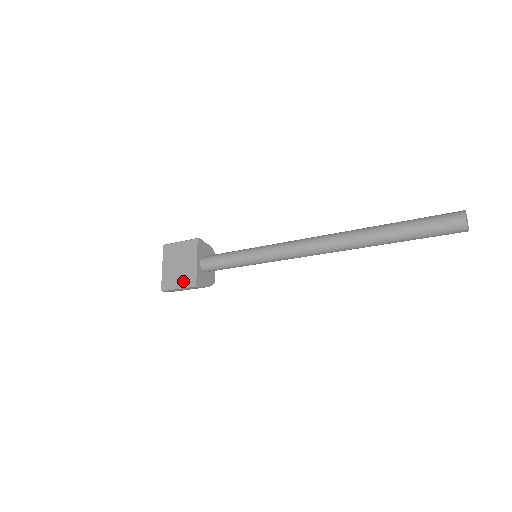
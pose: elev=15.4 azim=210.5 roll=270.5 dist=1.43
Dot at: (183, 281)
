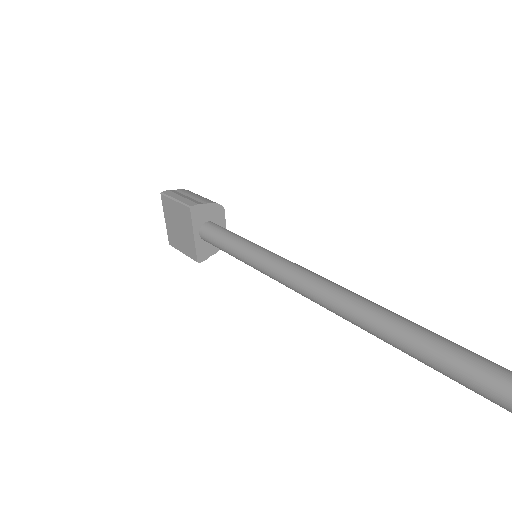
Dot at: (185, 250)
